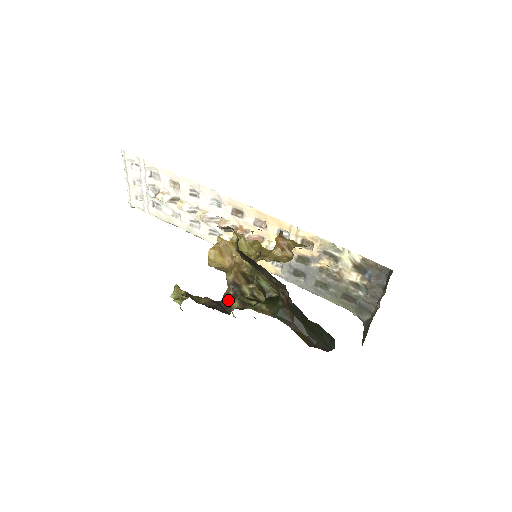
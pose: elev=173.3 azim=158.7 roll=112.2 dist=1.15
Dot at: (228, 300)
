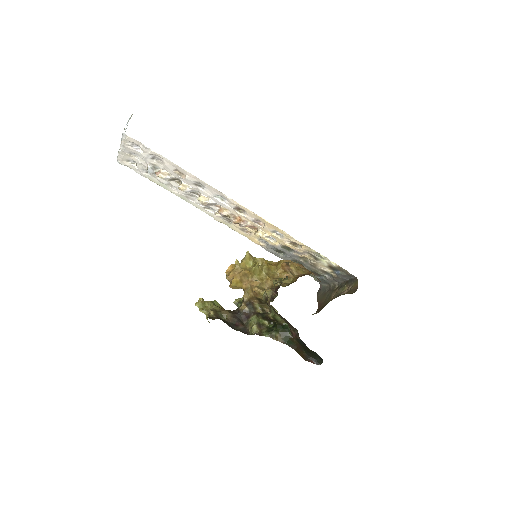
Dot at: (244, 314)
